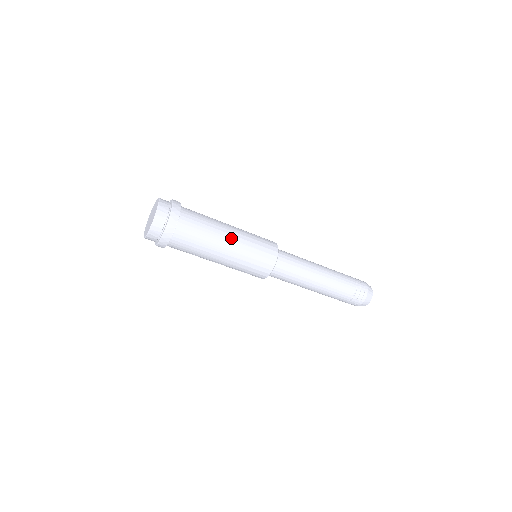
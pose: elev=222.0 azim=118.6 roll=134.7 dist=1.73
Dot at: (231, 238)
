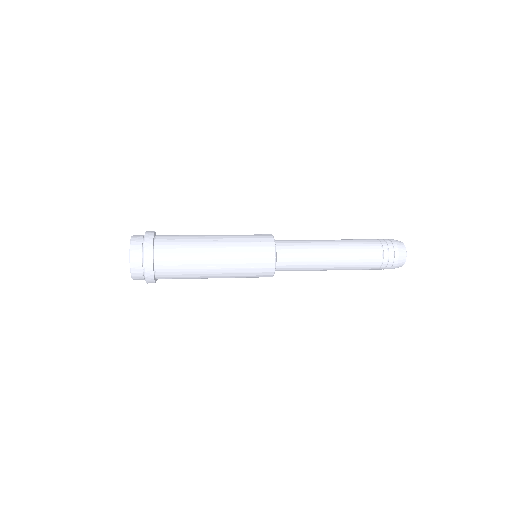
Dot at: (217, 257)
